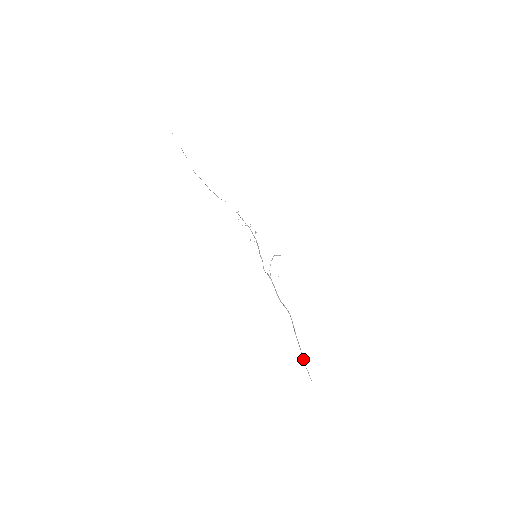
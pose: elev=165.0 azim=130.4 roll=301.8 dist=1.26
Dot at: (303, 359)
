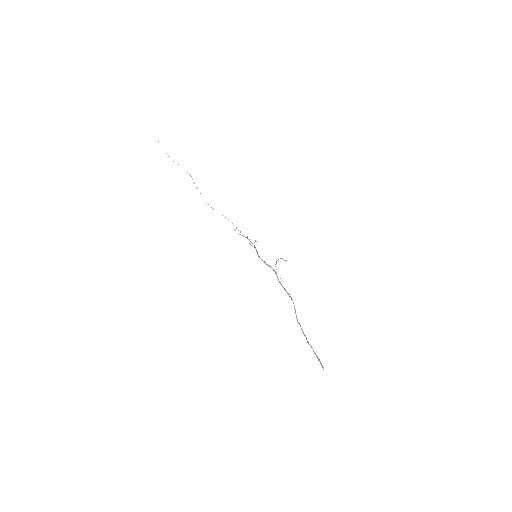
Dot at: (312, 348)
